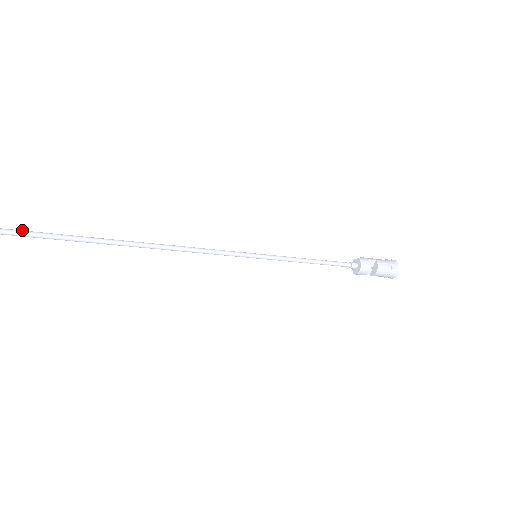
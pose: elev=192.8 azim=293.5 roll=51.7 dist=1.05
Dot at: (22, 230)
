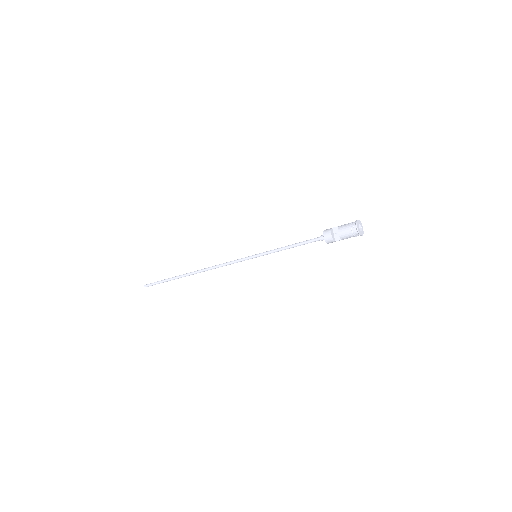
Dot at: (161, 280)
